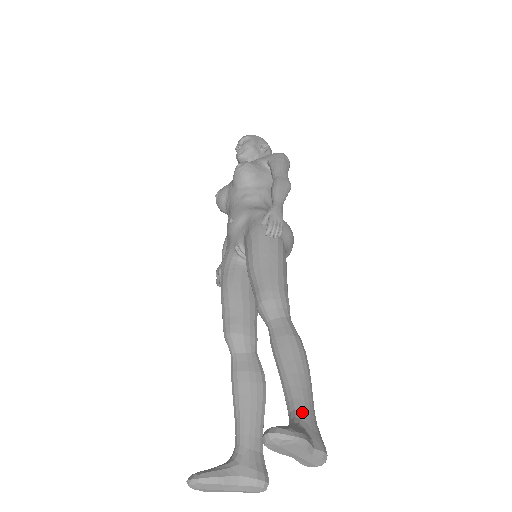
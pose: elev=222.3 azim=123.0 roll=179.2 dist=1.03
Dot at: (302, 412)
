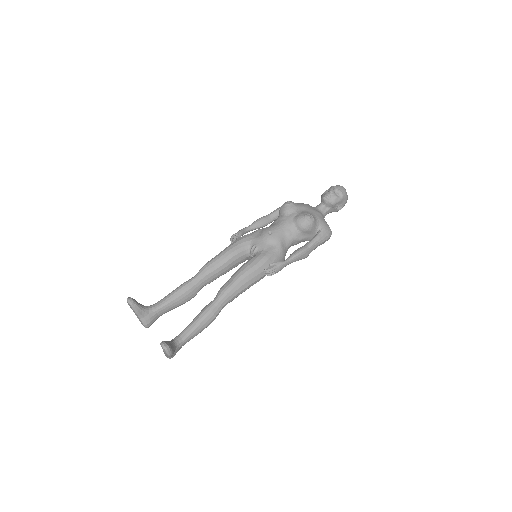
Dot at: (183, 342)
